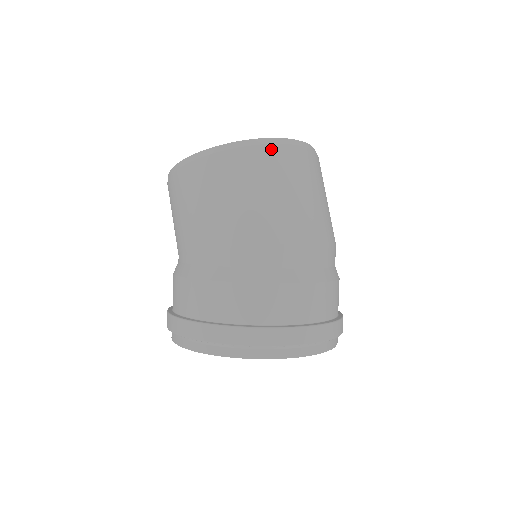
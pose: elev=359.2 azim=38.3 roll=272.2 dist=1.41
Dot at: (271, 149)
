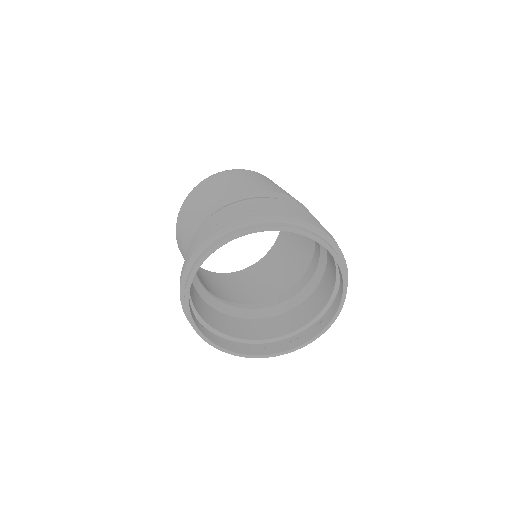
Dot at: occluded
